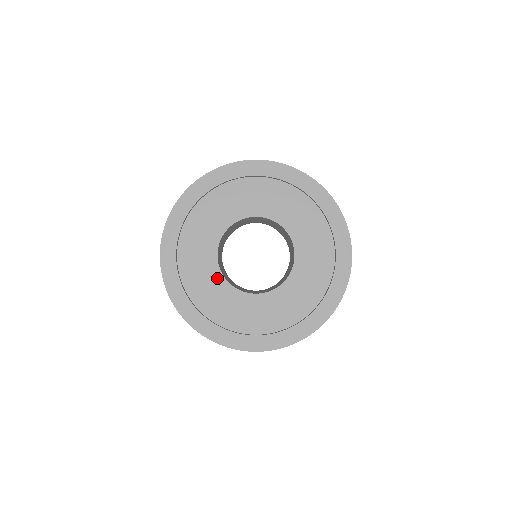
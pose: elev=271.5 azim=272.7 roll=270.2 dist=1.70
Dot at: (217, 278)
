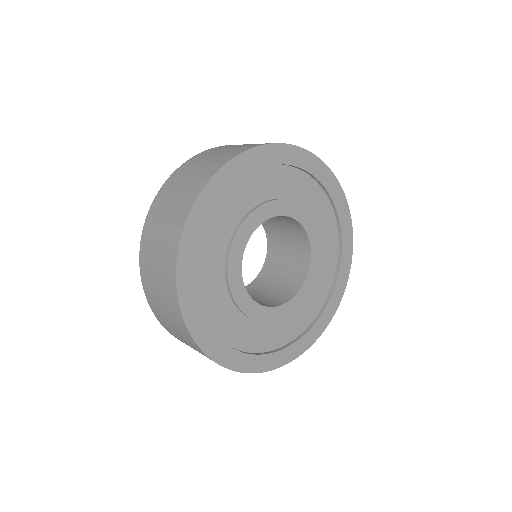
Dot at: (235, 261)
